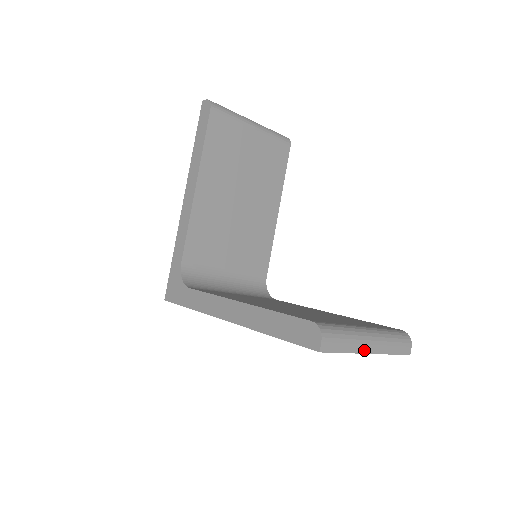
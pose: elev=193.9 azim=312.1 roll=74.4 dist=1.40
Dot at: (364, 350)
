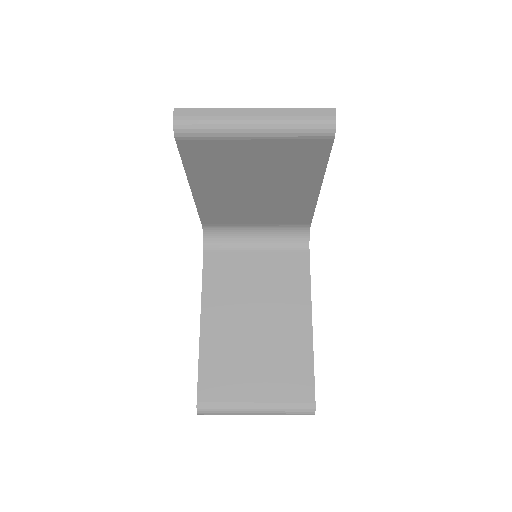
Dot at: occluded
